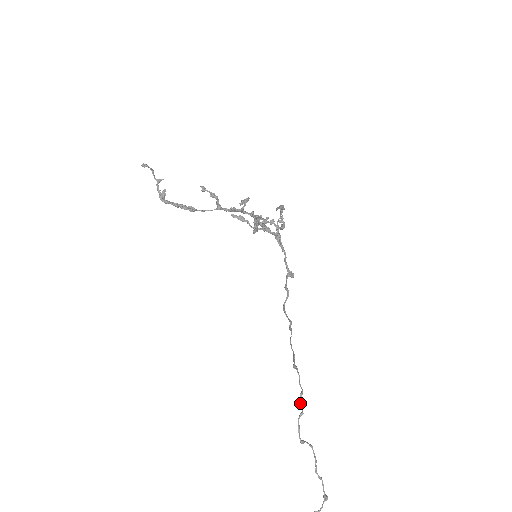
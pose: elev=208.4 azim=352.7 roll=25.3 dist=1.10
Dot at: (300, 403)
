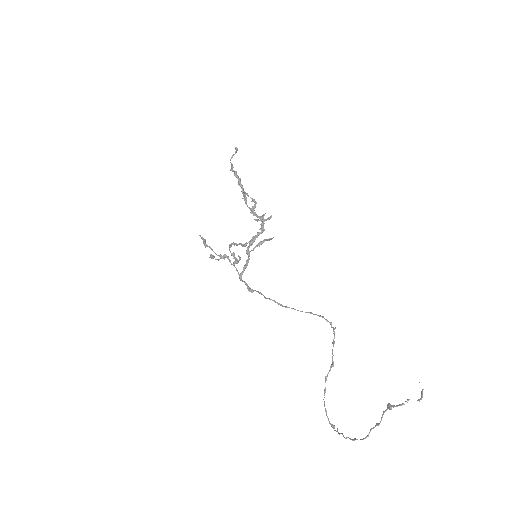
Dot at: occluded
